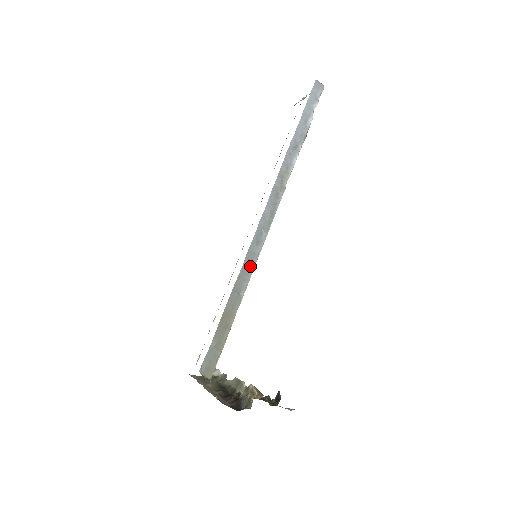
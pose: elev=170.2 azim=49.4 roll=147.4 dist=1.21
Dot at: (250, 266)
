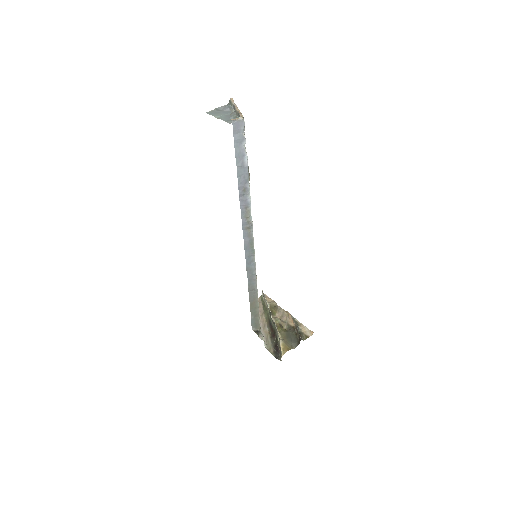
Dot at: (253, 276)
